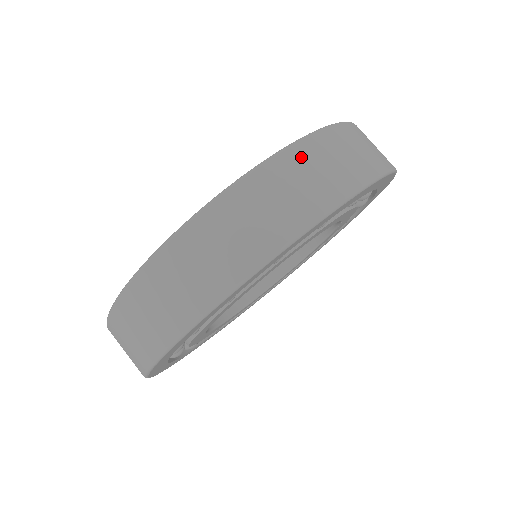
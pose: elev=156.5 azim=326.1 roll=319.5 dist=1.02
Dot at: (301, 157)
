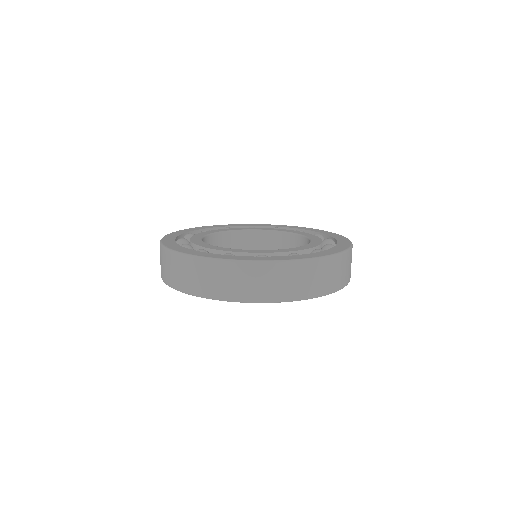
Dot at: (306, 269)
